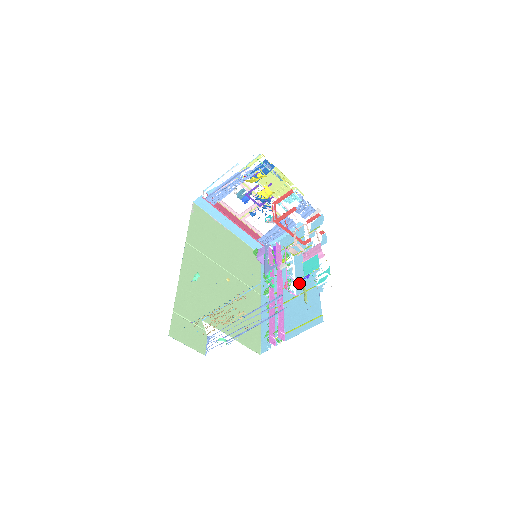
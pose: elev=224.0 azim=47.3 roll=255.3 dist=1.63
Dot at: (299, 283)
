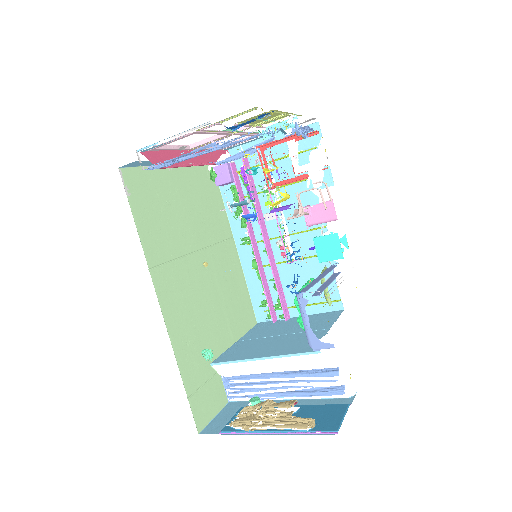
Dot at: (296, 240)
